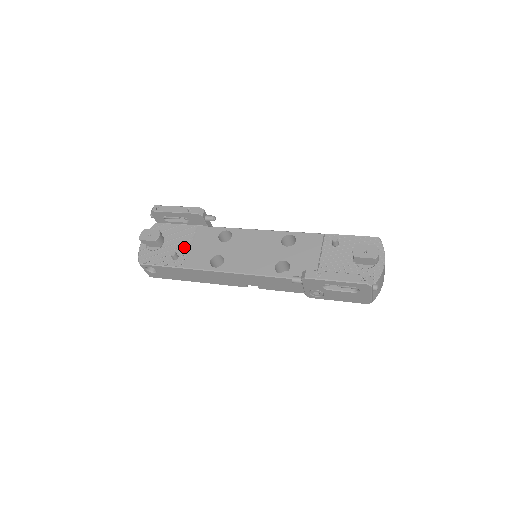
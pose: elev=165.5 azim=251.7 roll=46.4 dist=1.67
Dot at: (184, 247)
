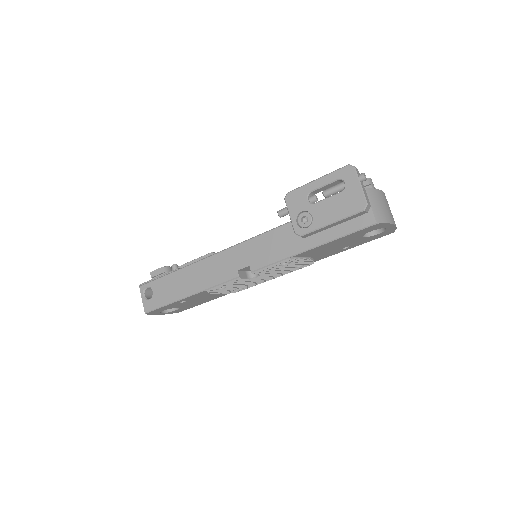
Dot at: occluded
